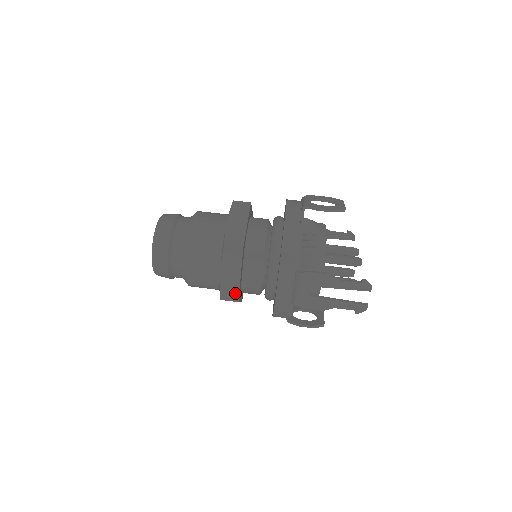
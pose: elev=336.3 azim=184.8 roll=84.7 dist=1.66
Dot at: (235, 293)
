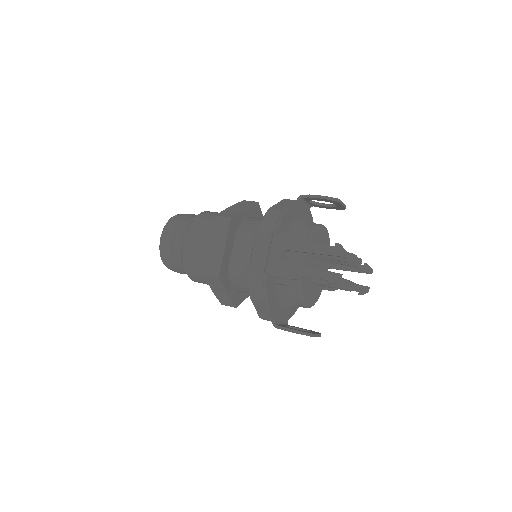
Dot at: (217, 266)
